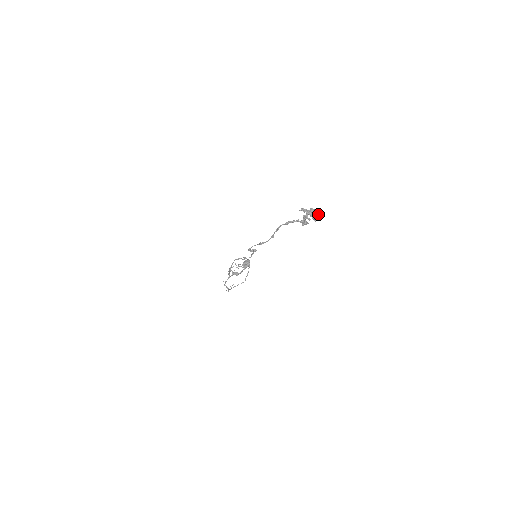
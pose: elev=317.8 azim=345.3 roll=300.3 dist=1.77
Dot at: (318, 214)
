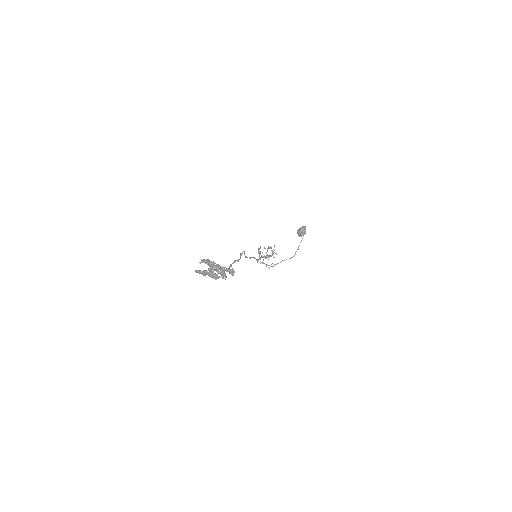
Dot at: (225, 270)
